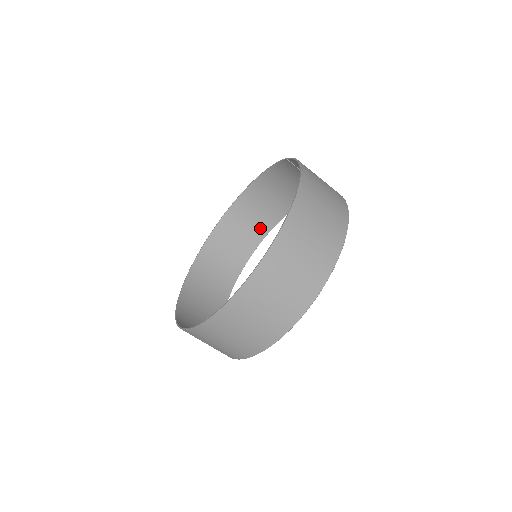
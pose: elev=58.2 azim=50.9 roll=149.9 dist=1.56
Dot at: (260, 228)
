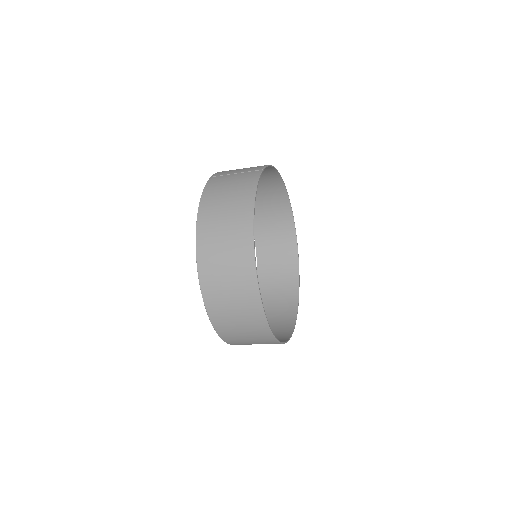
Dot at: (278, 195)
